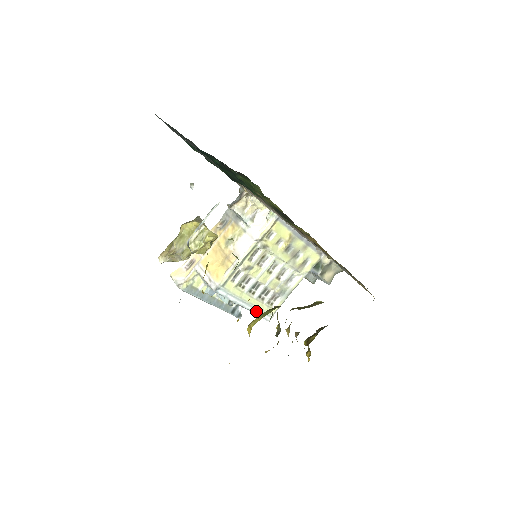
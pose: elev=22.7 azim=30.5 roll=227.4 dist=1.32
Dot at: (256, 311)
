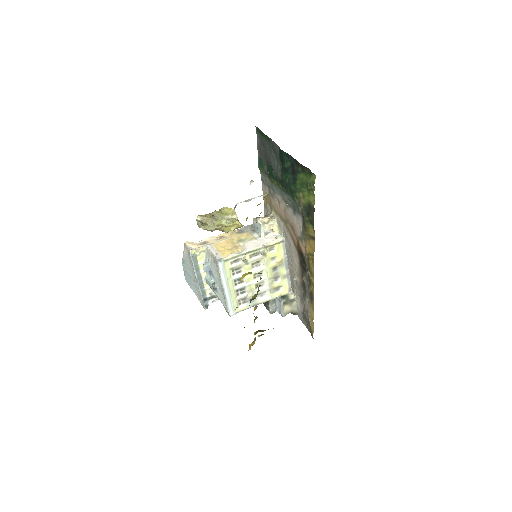
Dot at: (228, 300)
